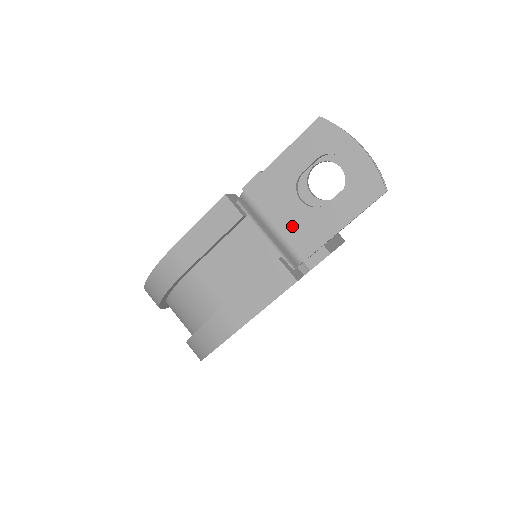
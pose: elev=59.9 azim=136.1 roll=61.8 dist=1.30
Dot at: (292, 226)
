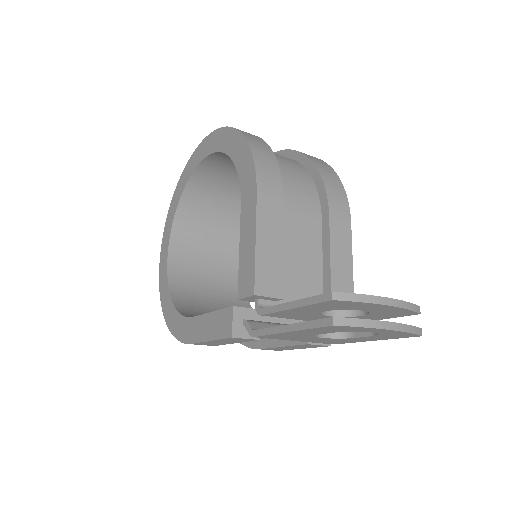
Dot at: (317, 341)
